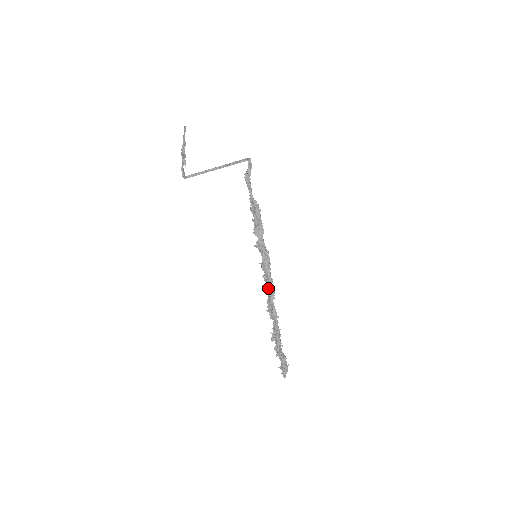
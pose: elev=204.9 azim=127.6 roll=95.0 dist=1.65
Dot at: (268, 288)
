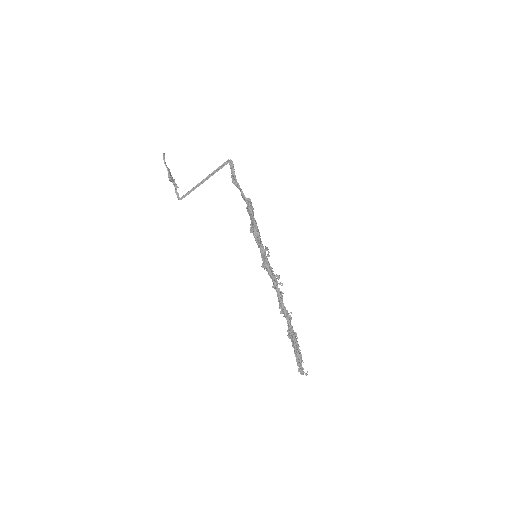
Dot at: (274, 286)
